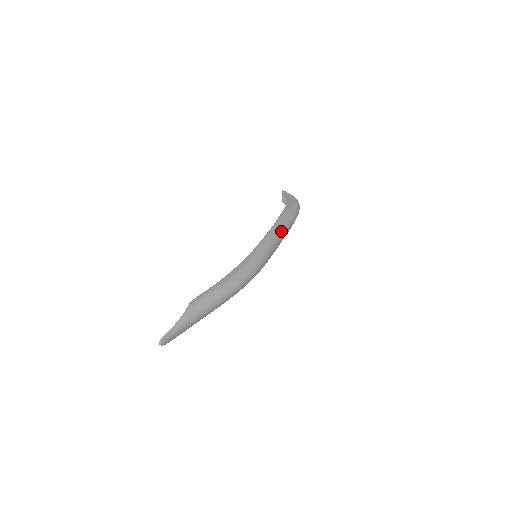
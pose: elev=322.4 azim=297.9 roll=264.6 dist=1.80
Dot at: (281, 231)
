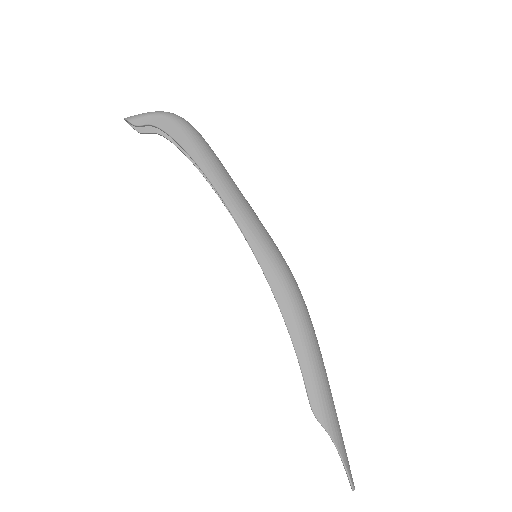
Dot at: (234, 188)
